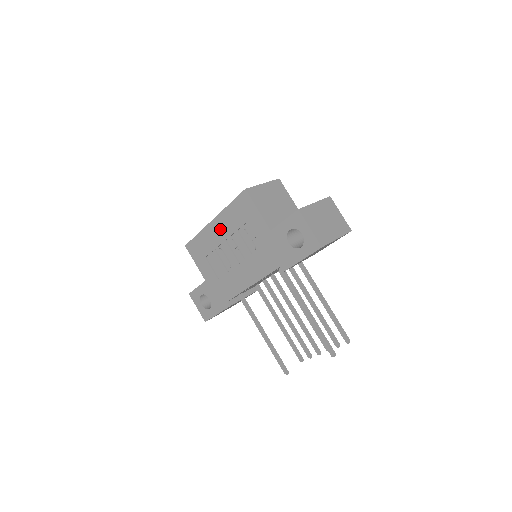
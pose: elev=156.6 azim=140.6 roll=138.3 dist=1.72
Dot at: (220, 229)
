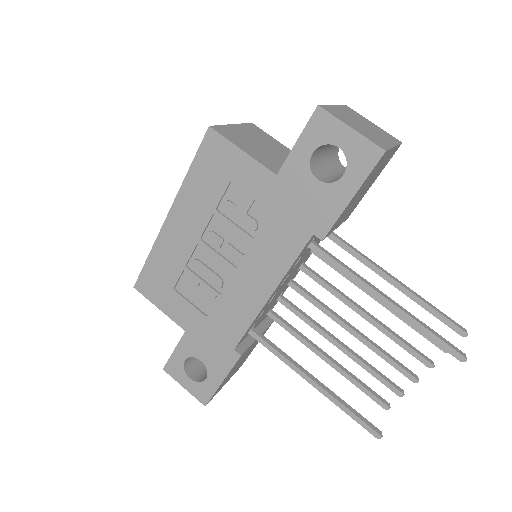
Dot at: (185, 224)
